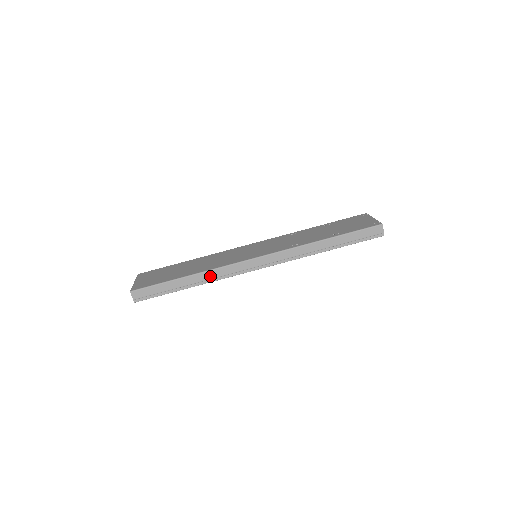
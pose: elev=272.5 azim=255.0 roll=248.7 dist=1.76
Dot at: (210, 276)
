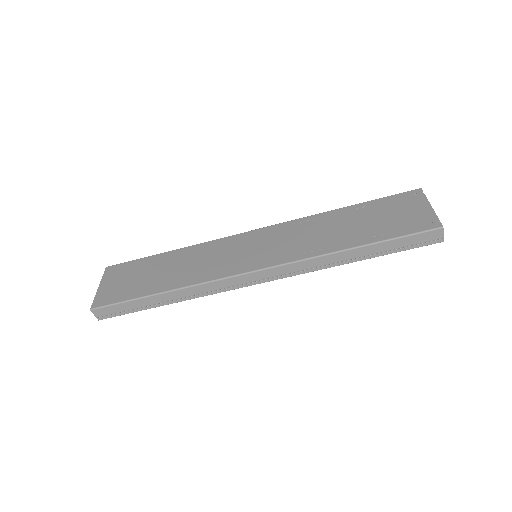
Dot at: (191, 292)
